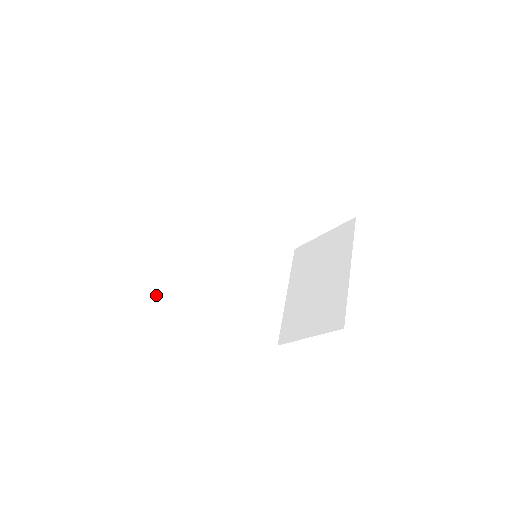
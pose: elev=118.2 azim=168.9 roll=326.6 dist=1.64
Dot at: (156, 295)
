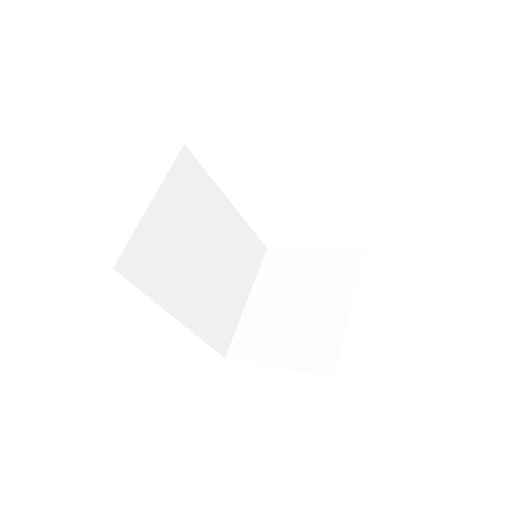
Dot at: (118, 264)
